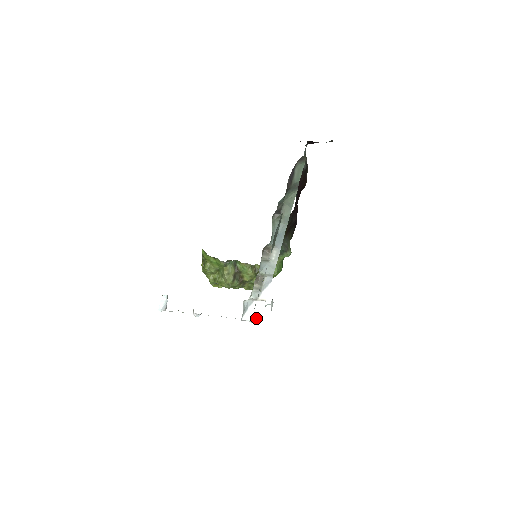
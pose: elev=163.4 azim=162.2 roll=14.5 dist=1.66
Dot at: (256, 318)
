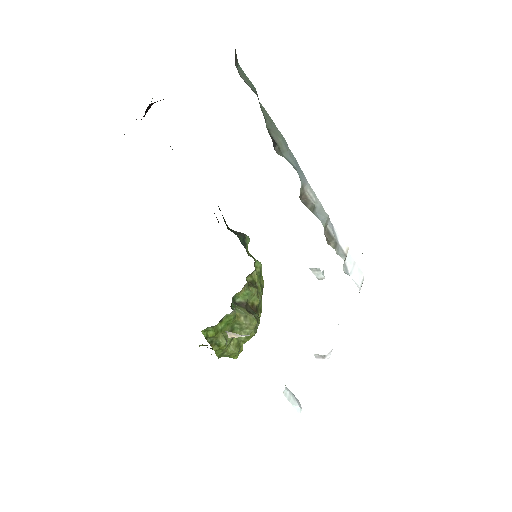
Dot at: (360, 276)
